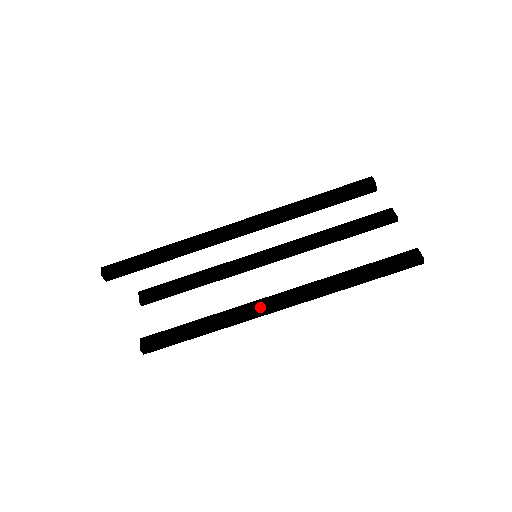
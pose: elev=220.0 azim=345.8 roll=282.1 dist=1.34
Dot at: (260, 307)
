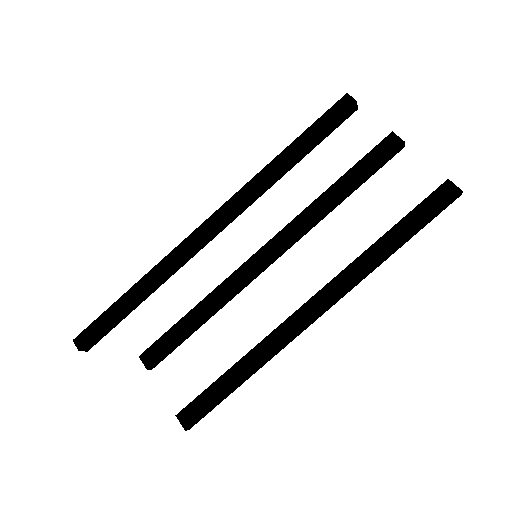
Dot at: (297, 325)
